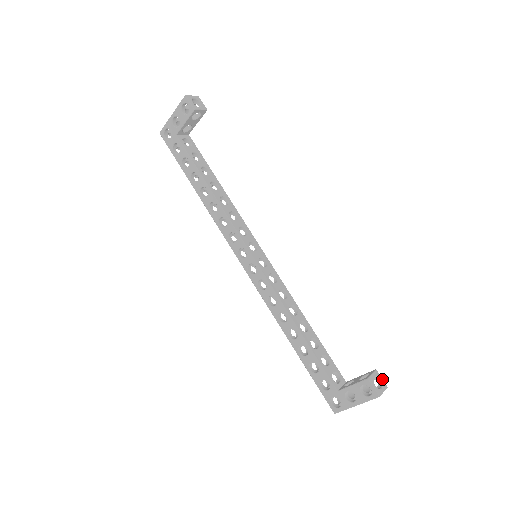
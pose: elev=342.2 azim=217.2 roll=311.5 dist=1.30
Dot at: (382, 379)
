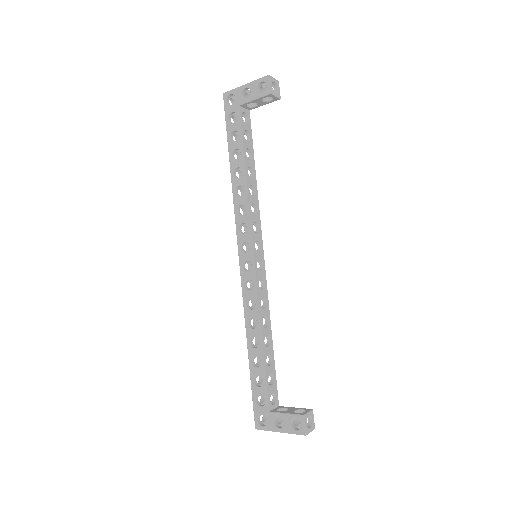
Dot at: occluded
